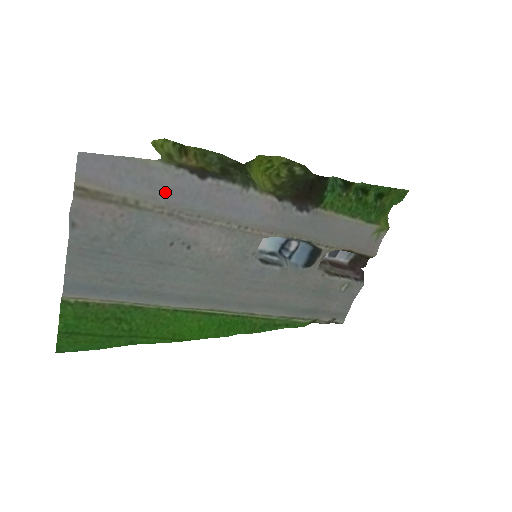
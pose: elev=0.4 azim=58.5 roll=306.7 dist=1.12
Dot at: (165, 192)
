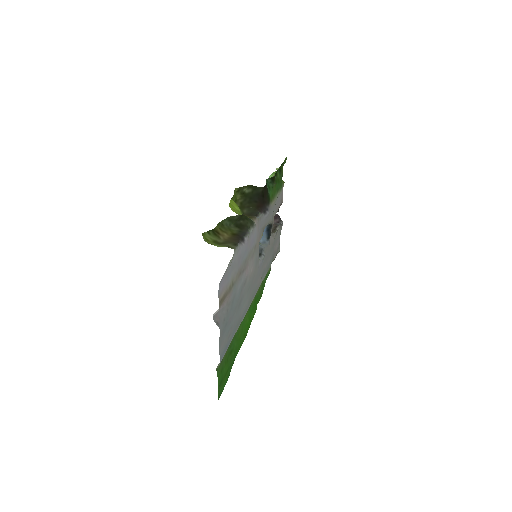
Dot at: (236, 265)
